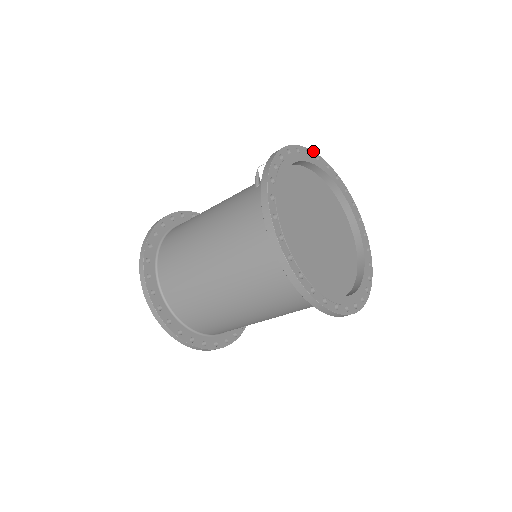
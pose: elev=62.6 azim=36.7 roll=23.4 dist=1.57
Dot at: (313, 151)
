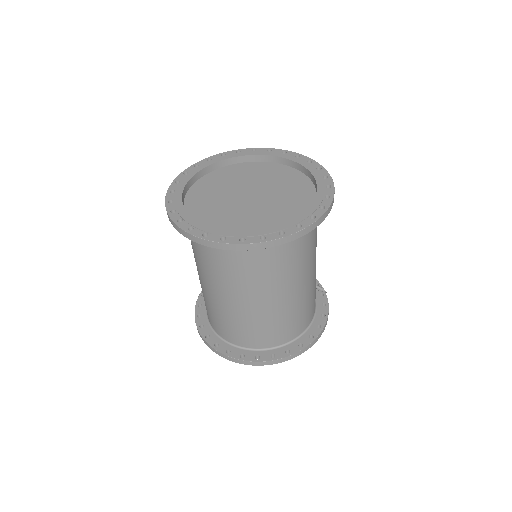
Dot at: (201, 160)
